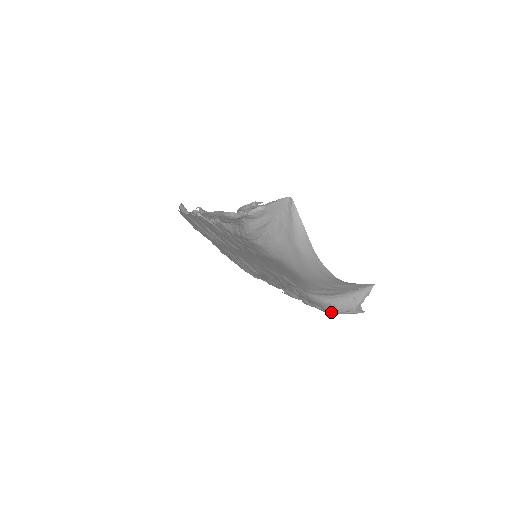
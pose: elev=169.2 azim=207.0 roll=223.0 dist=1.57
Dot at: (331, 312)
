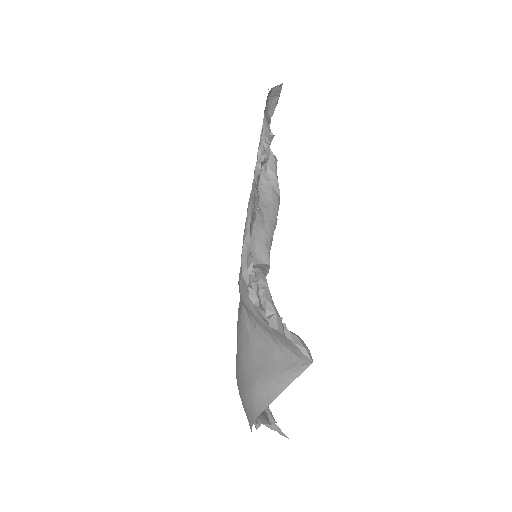
Dot at: occluded
